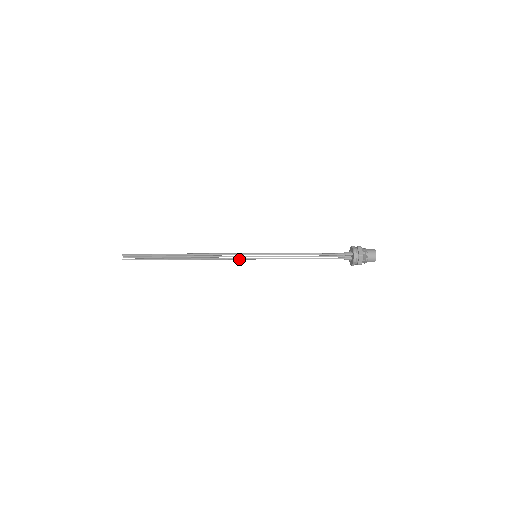
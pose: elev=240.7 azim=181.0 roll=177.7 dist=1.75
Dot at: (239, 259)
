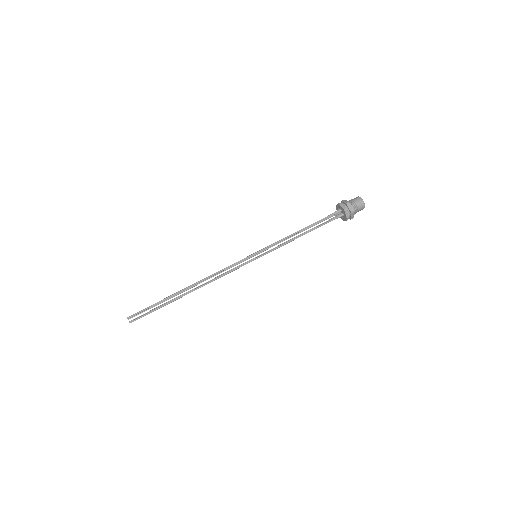
Dot at: occluded
